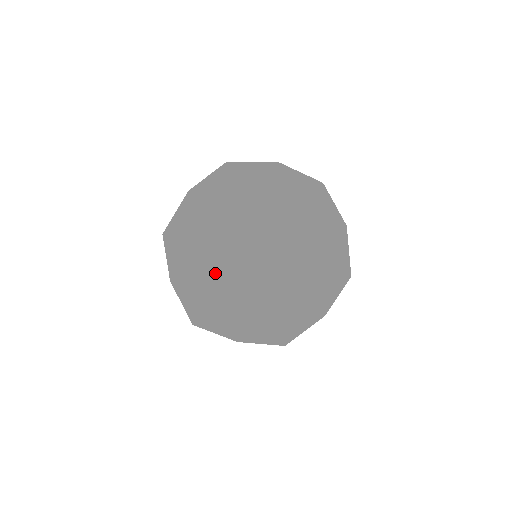
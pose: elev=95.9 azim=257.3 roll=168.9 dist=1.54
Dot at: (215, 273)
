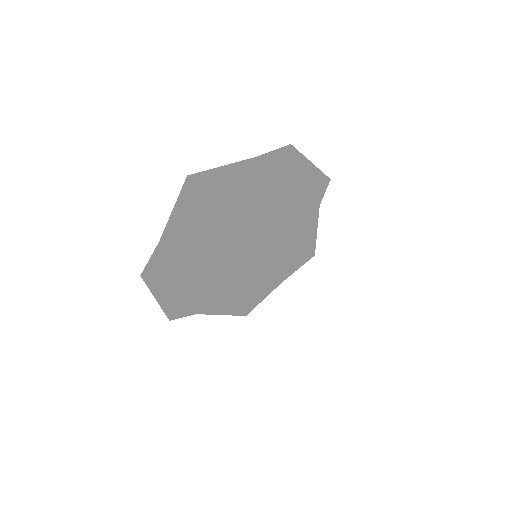
Dot at: (243, 299)
